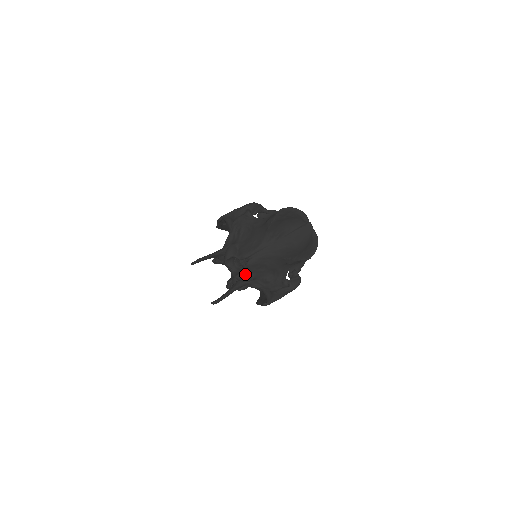
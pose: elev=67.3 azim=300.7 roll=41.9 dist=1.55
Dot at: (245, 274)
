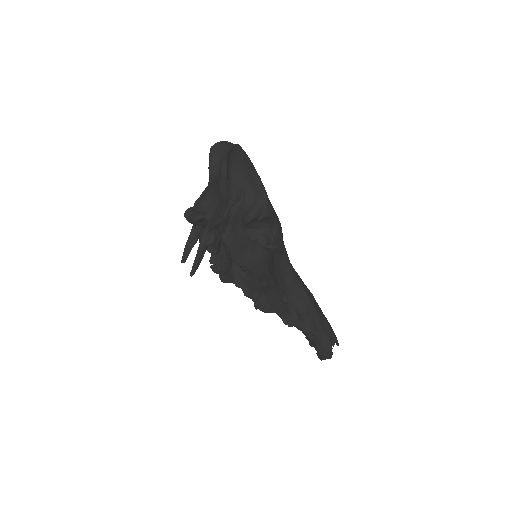
Dot at: (196, 212)
